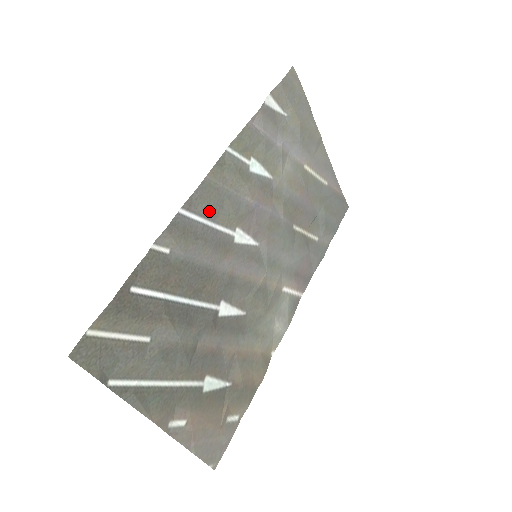
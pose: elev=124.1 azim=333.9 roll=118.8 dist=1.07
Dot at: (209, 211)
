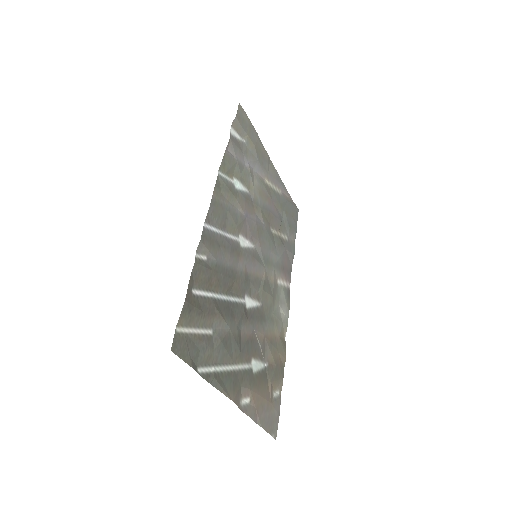
Dot at: (220, 223)
